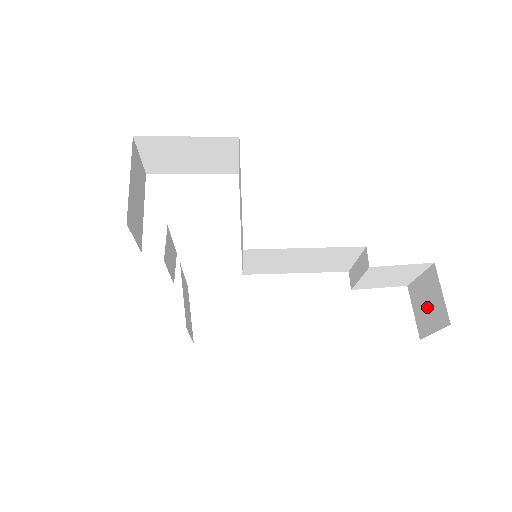
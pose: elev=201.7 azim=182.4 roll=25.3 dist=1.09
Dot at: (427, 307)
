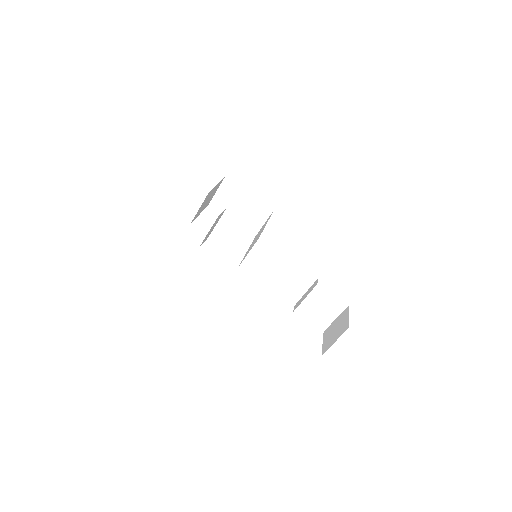
Dot at: (335, 331)
